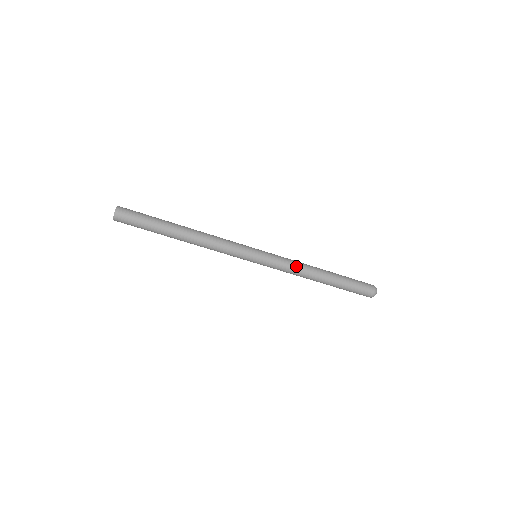
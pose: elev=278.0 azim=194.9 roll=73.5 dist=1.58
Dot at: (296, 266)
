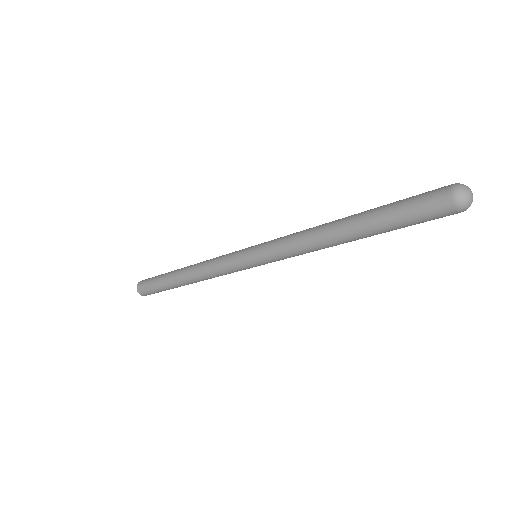
Dot at: (299, 247)
